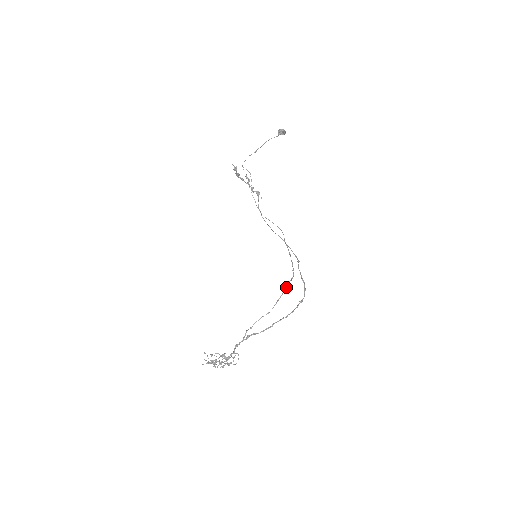
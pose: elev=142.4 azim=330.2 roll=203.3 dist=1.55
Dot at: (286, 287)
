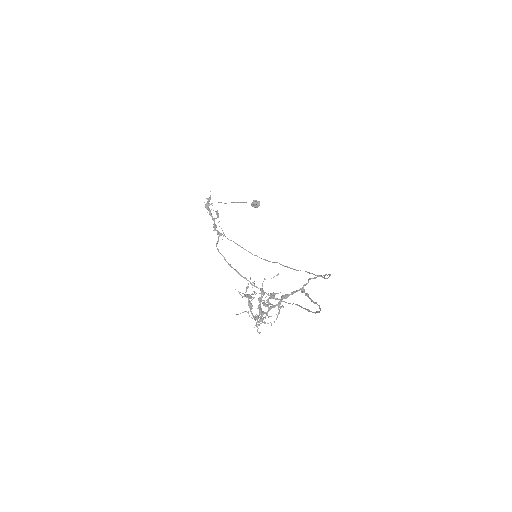
Dot at: occluded
